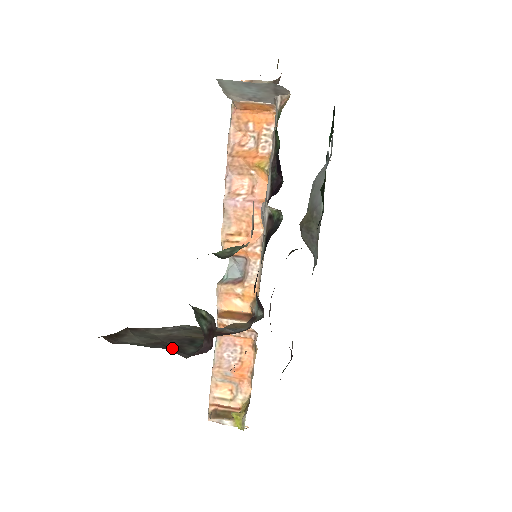
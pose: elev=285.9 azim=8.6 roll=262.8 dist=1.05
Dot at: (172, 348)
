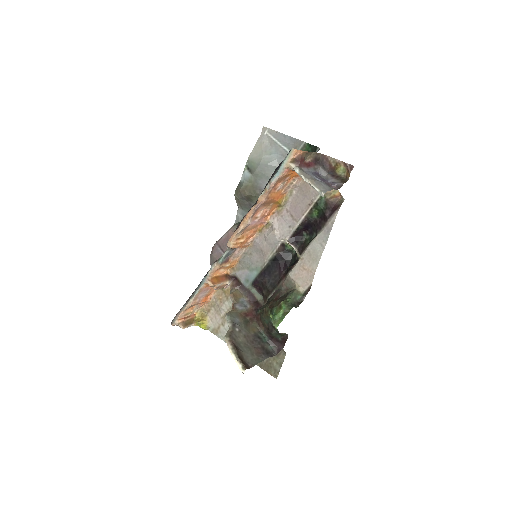
Dot at: (266, 353)
